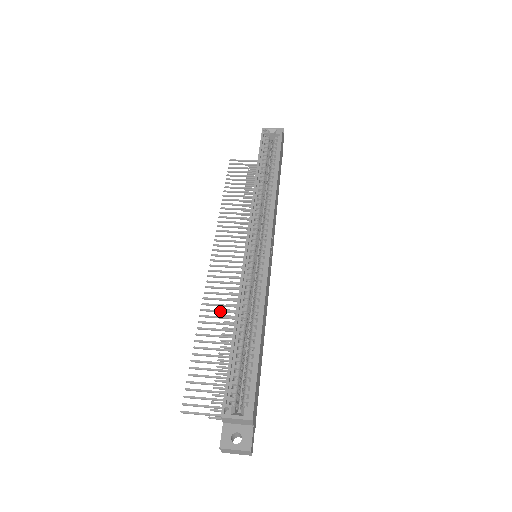
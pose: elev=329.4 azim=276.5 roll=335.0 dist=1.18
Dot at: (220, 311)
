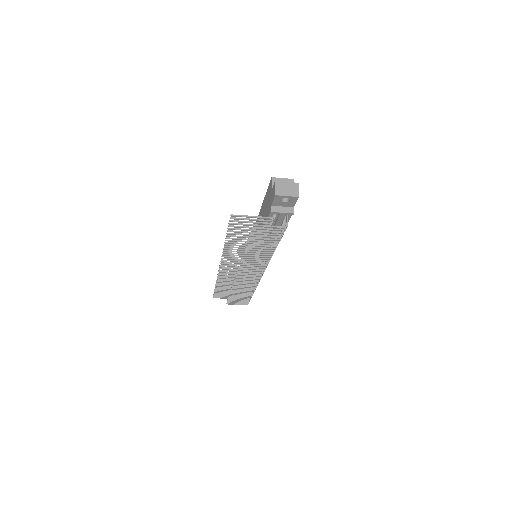
Dot at: (239, 251)
